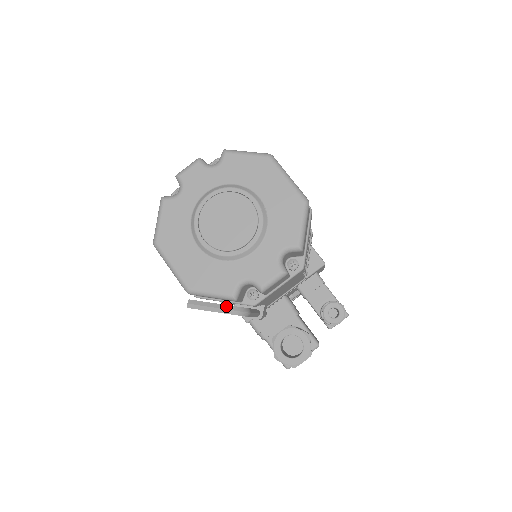
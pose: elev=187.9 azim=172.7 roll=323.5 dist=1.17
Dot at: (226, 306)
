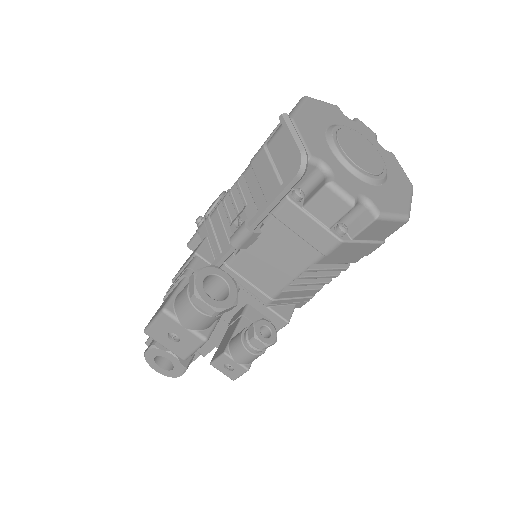
Dot at: occluded
